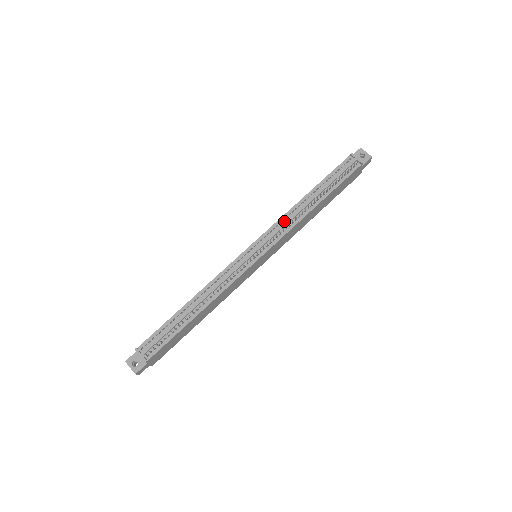
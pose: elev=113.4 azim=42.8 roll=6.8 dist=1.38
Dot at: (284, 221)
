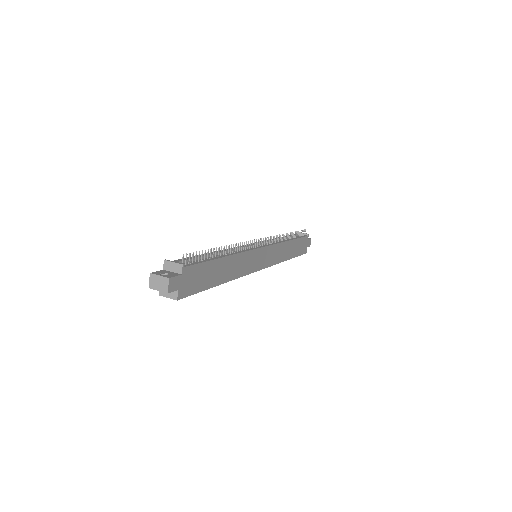
Dot at: occluded
